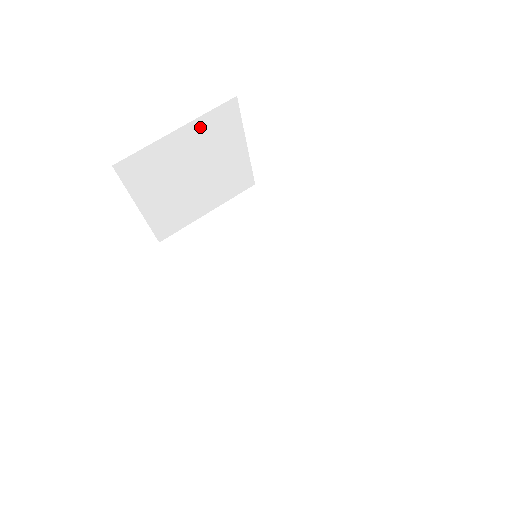
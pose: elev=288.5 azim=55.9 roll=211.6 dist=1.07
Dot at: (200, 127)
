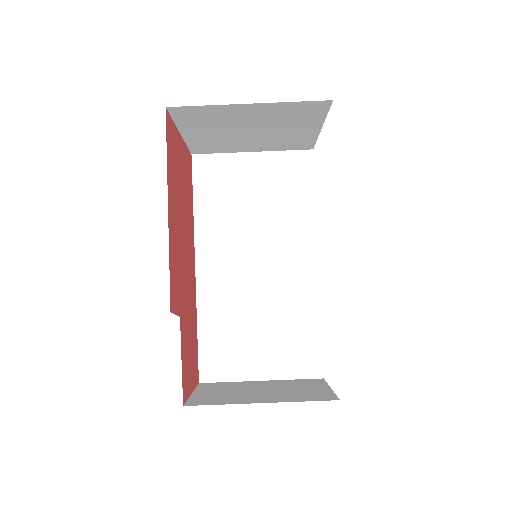
Dot at: (277, 107)
